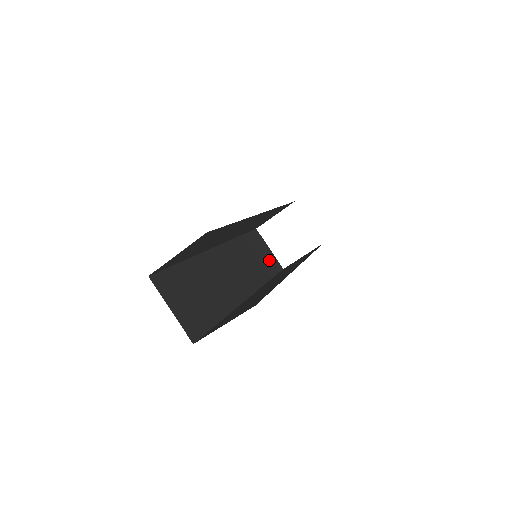
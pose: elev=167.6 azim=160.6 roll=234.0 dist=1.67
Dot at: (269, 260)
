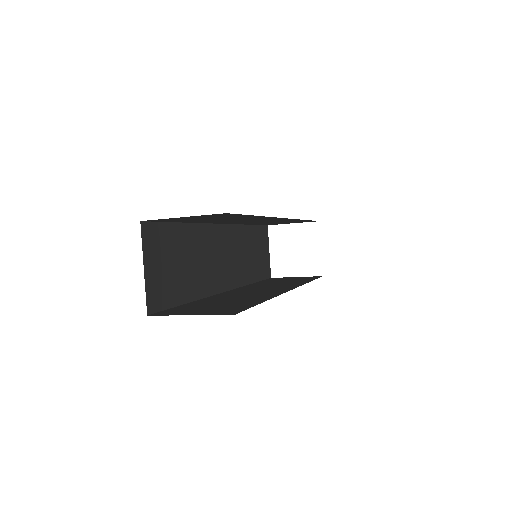
Dot at: occluded
